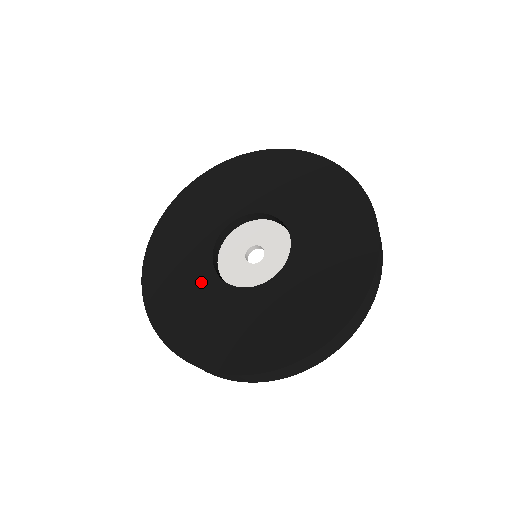
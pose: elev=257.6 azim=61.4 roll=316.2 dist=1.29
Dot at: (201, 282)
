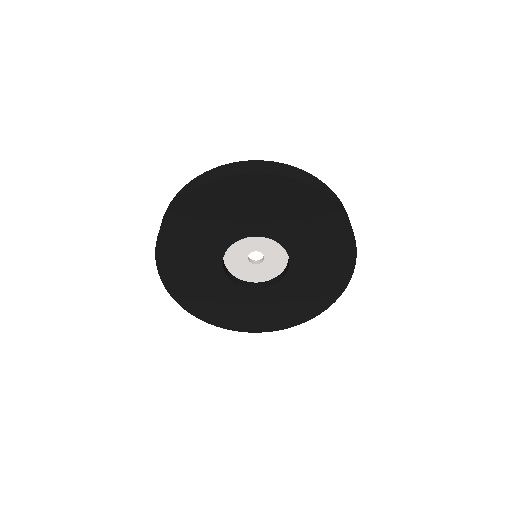
Dot at: (210, 272)
